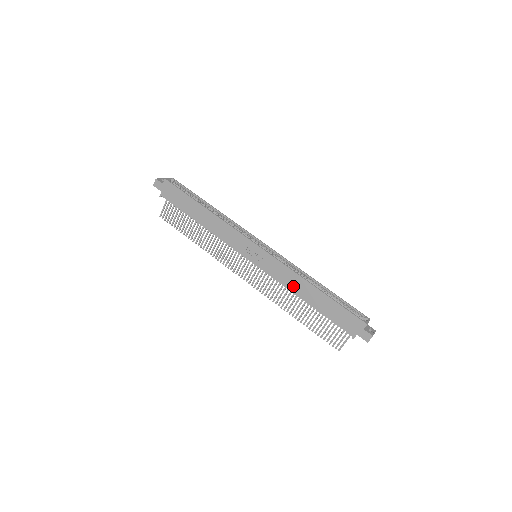
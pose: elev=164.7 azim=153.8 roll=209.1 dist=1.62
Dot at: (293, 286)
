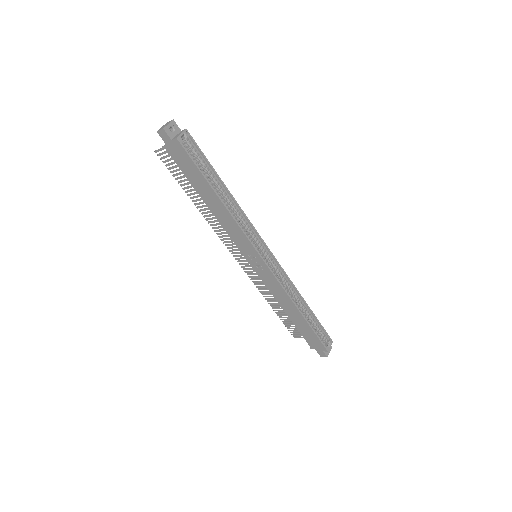
Dot at: (280, 299)
